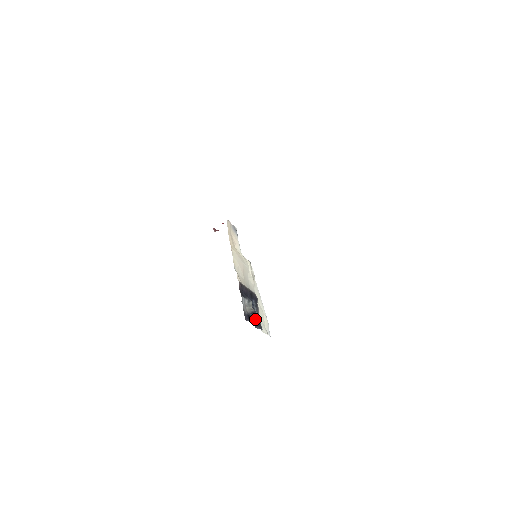
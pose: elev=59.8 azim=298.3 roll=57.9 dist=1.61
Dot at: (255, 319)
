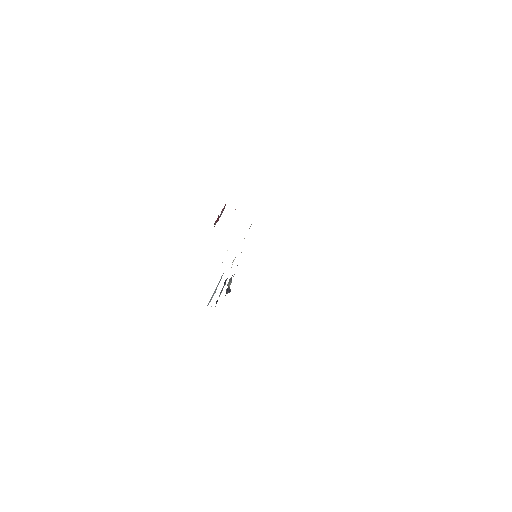
Dot at: occluded
